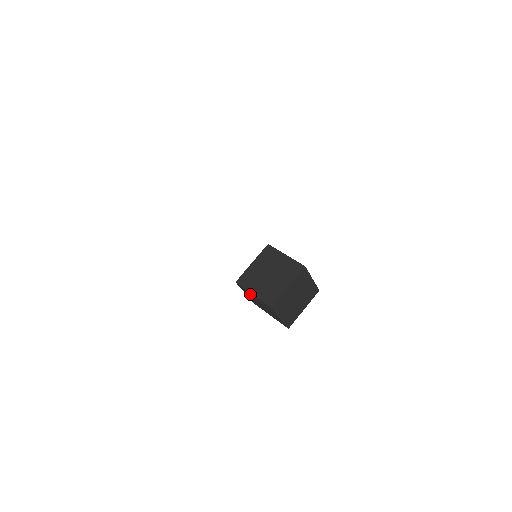
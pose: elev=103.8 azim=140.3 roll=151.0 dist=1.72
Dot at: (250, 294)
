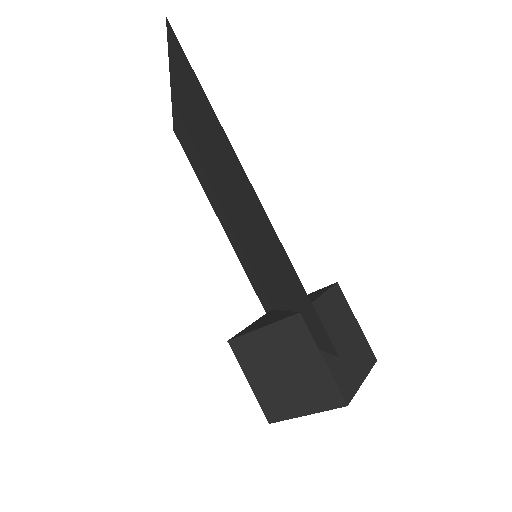
Dot at: (257, 346)
